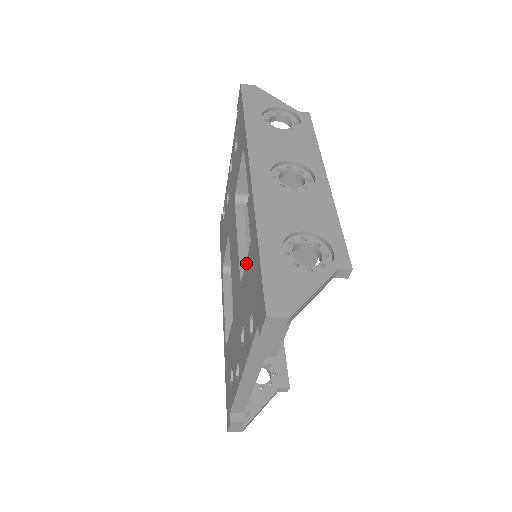
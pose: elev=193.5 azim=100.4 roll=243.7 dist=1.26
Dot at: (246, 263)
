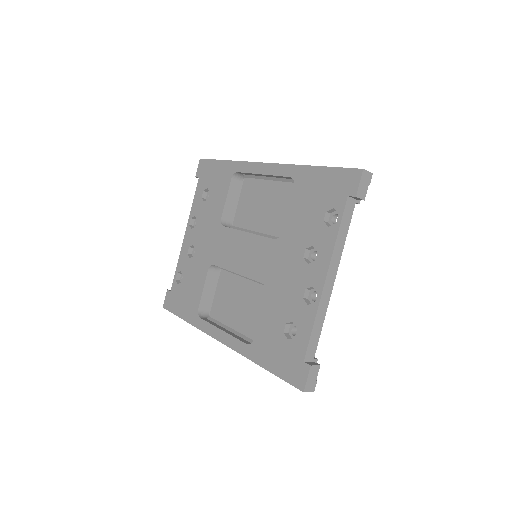
Dot at: (289, 209)
